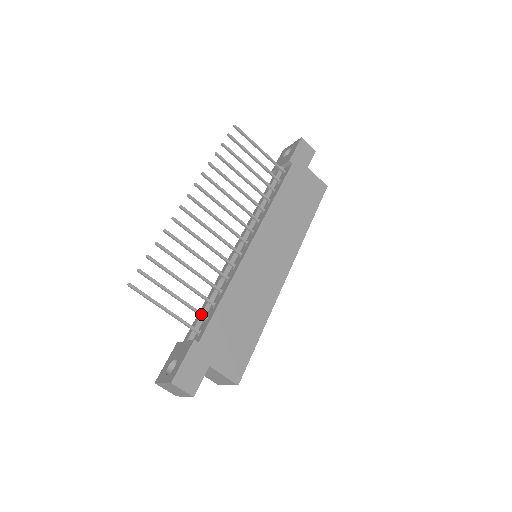
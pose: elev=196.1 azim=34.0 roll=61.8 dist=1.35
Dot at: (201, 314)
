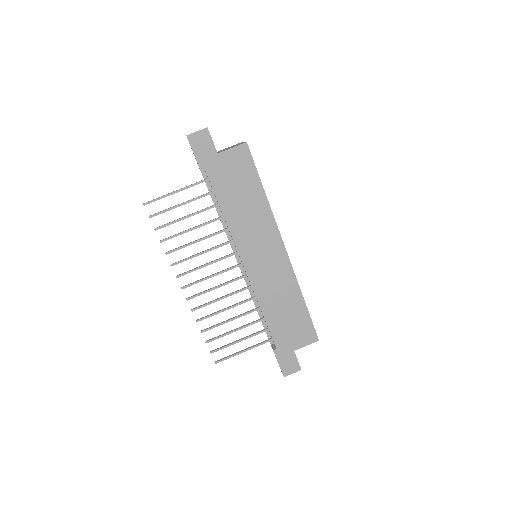
Dot at: occluded
